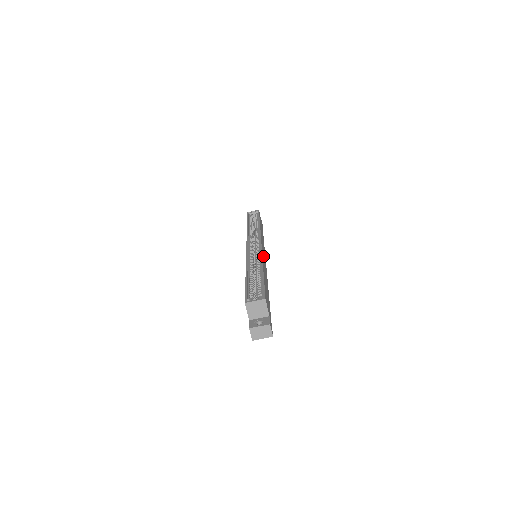
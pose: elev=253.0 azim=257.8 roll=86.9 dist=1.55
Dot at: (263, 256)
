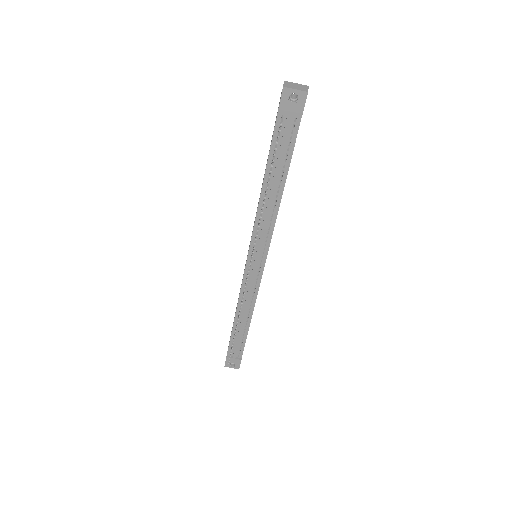
Dot at: occluded
